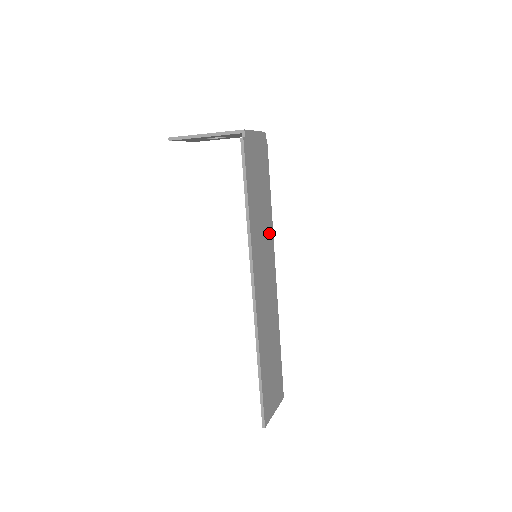
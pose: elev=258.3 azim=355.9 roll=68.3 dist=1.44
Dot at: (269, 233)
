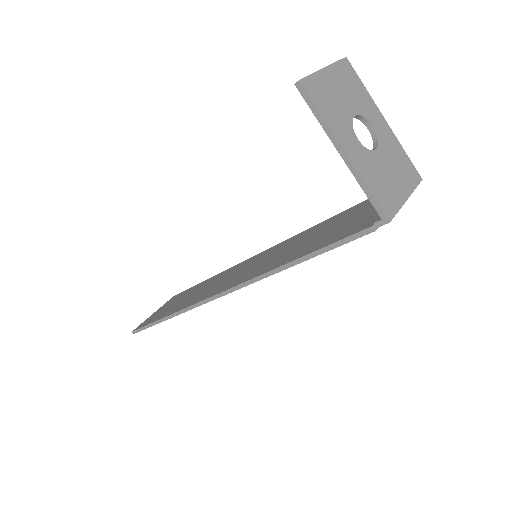
Dot at: occluded
